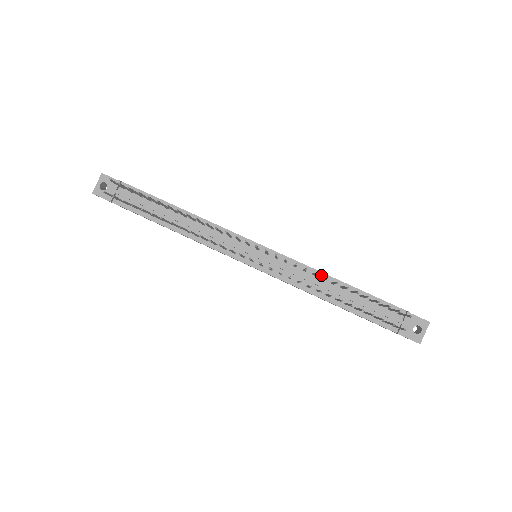
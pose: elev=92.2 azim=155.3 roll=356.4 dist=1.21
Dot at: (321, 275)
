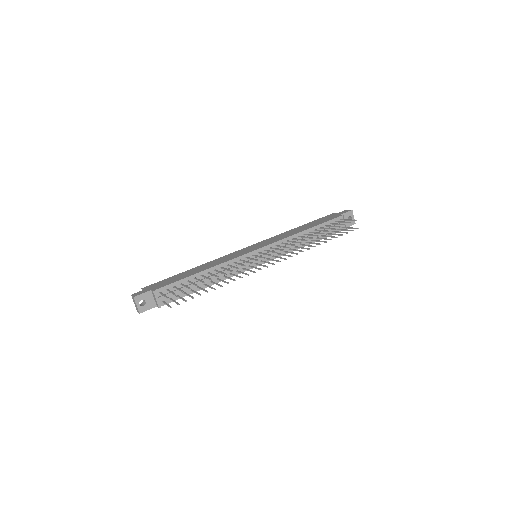
Dot at: (296, 236)
